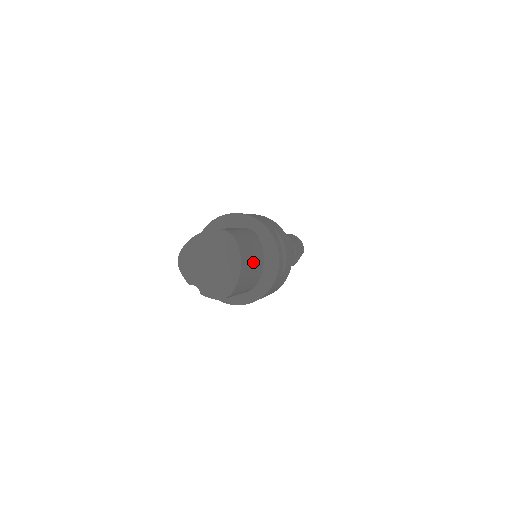
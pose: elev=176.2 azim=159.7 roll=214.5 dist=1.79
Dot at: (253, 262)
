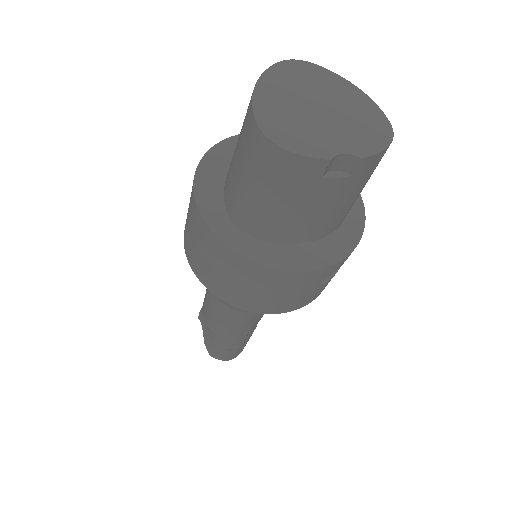
Dot at: occluded
